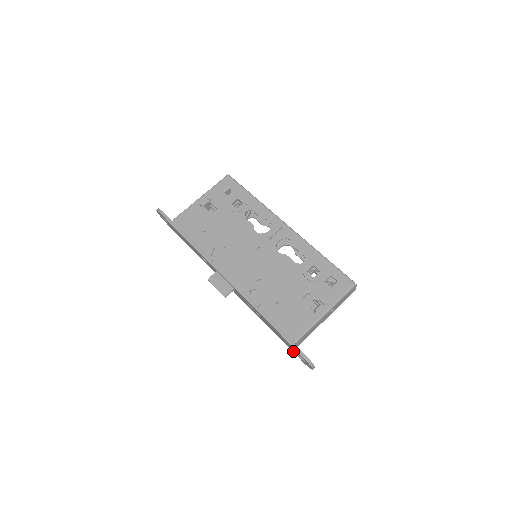
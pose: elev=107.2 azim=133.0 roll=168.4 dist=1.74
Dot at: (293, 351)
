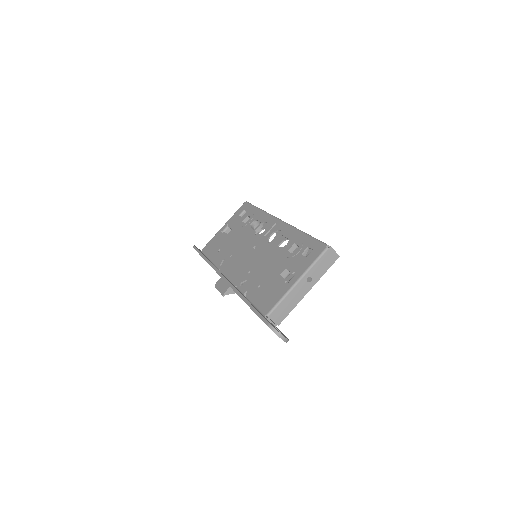
Dot at: occluded
